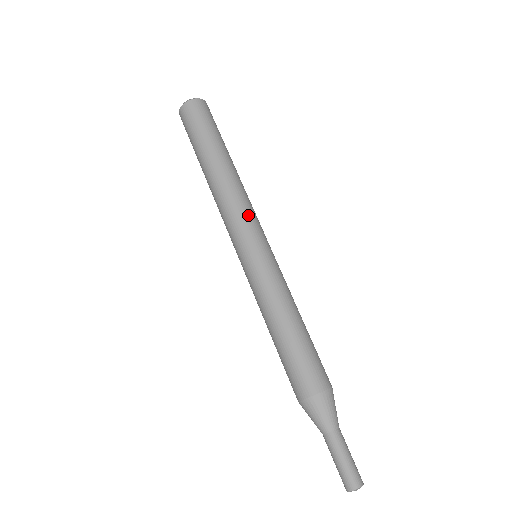
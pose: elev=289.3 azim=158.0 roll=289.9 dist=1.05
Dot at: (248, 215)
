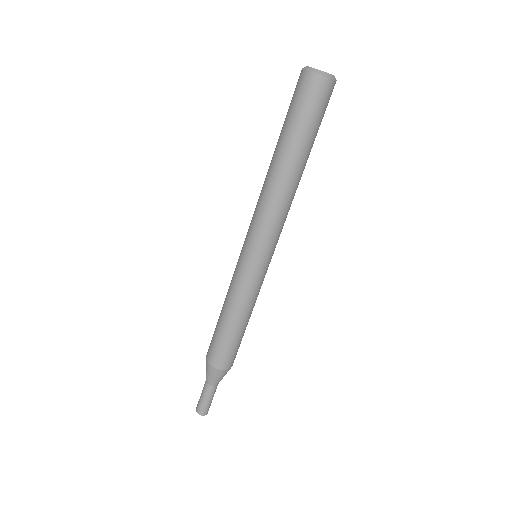
Dot at: (265, 229)
